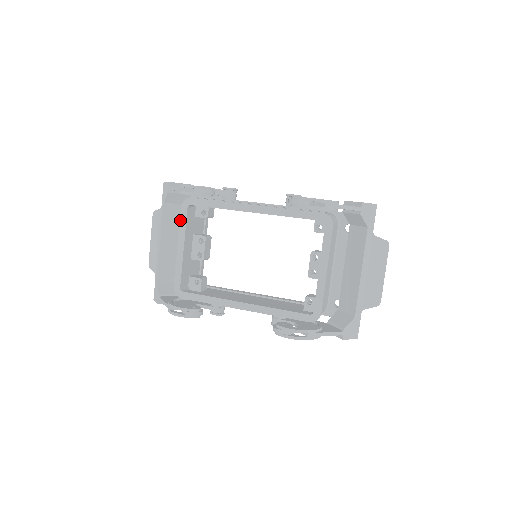
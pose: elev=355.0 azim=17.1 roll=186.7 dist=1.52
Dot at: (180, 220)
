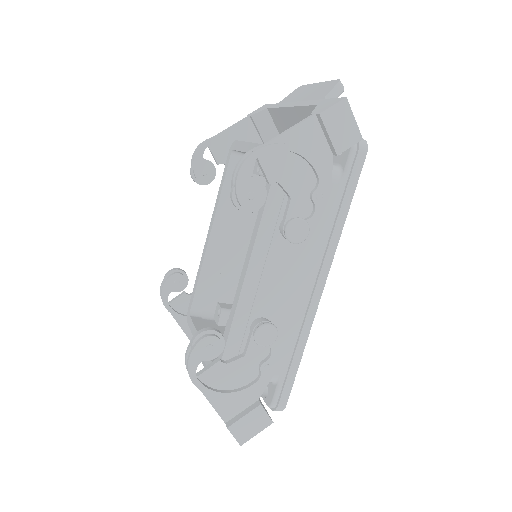
Dot at: (191, 330)
